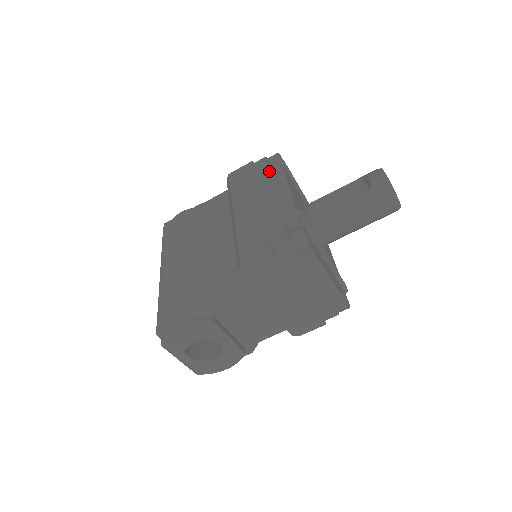
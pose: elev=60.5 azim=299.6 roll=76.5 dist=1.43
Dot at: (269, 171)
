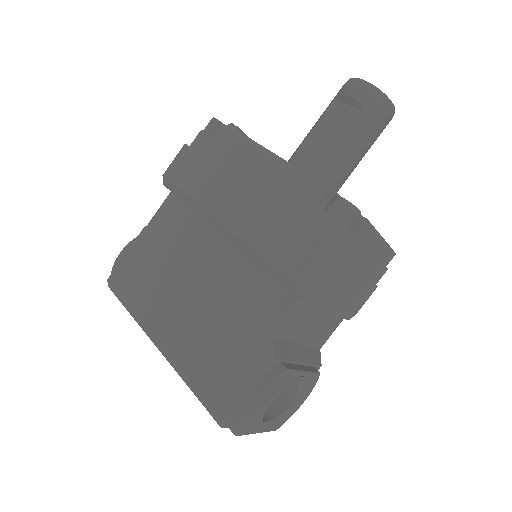
Dot at: (224, 146)
